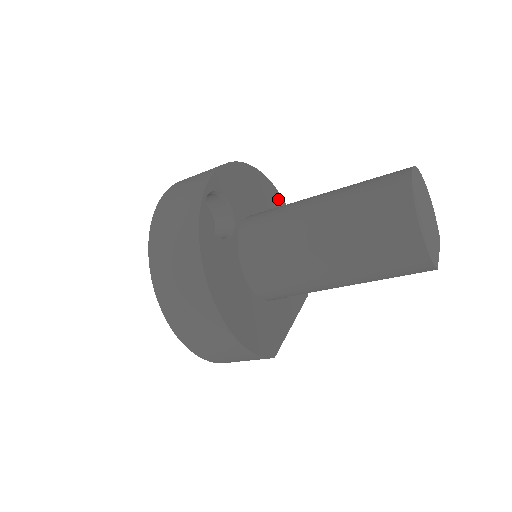
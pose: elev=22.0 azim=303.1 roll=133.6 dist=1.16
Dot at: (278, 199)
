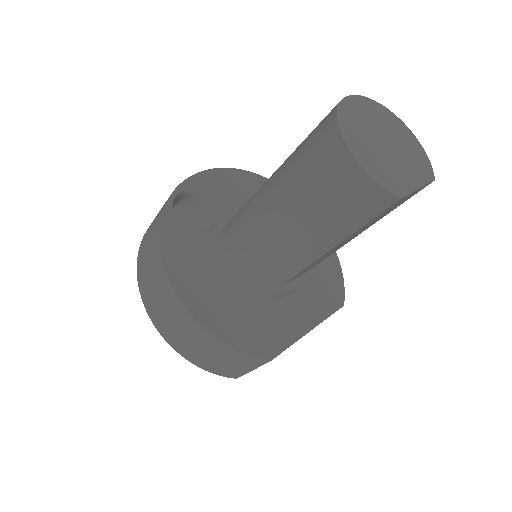
Dot at: occluded
